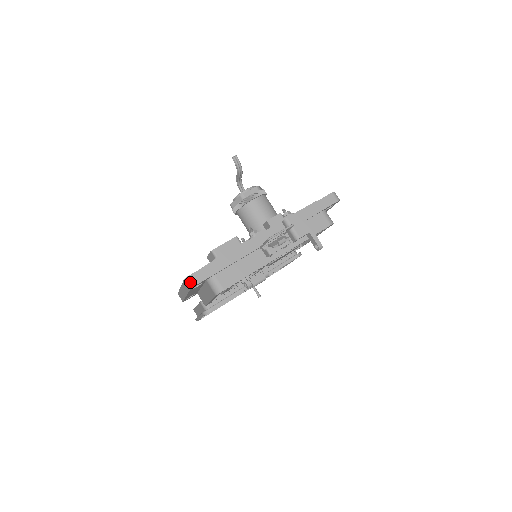
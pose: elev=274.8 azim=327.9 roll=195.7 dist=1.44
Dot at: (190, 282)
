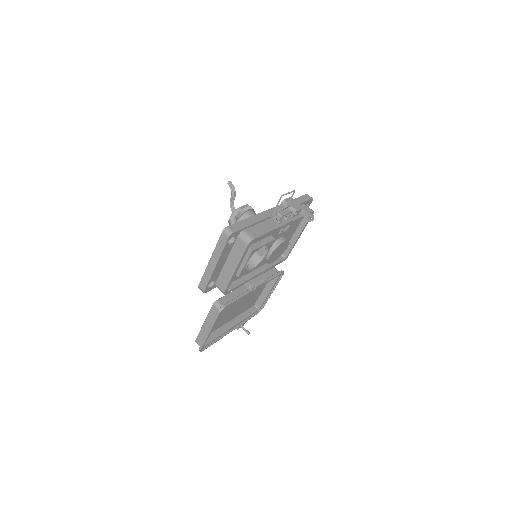
Dot at: (228, 231)
